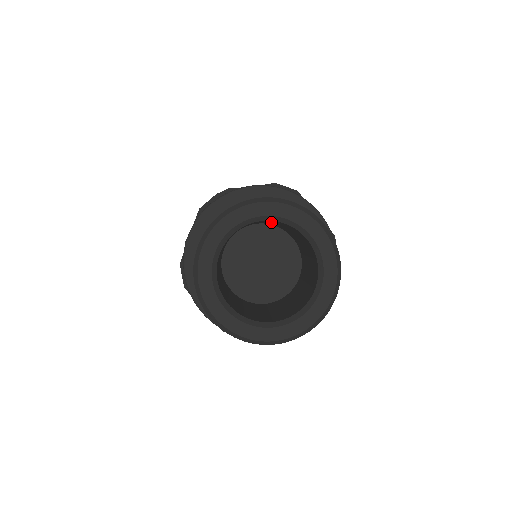
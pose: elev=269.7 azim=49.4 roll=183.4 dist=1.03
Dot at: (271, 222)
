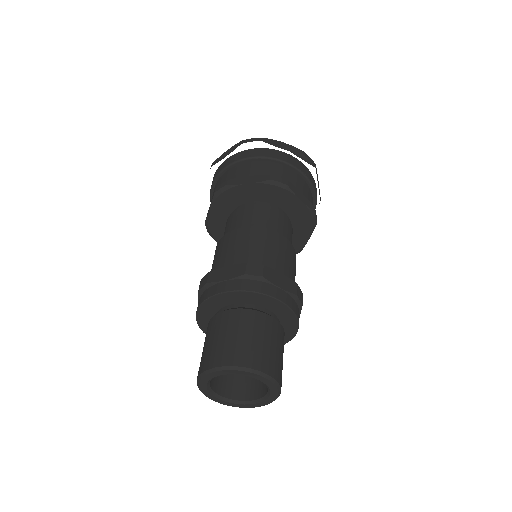
Dot at: occluded
